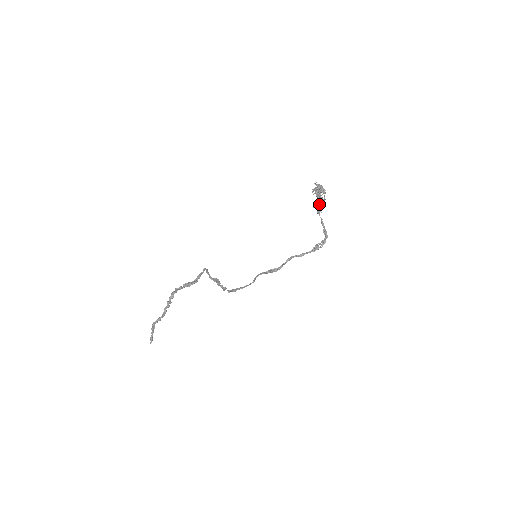
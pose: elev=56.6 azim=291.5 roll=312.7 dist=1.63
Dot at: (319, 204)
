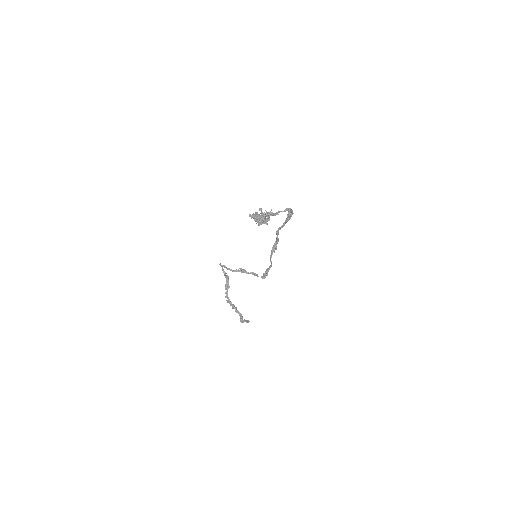
Dot at: occluded
